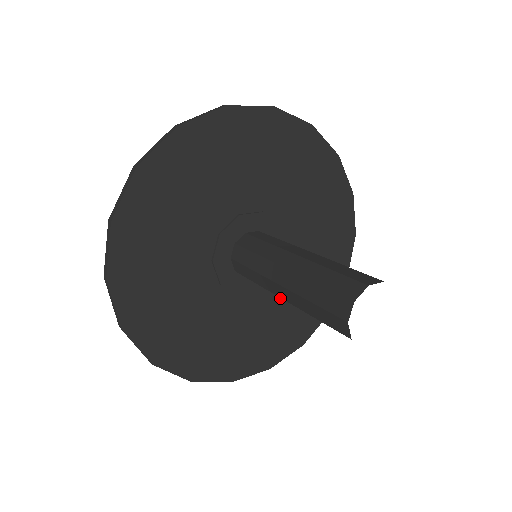
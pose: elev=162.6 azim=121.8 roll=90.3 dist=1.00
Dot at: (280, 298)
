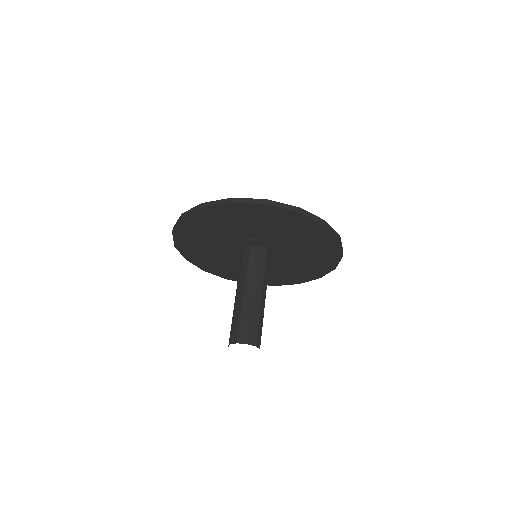
Dot at: (280, 267)
